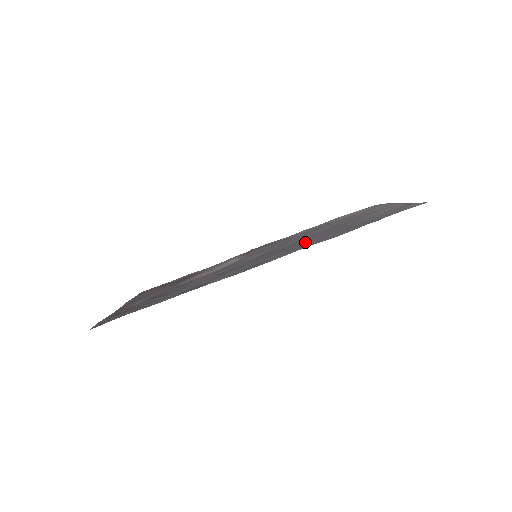
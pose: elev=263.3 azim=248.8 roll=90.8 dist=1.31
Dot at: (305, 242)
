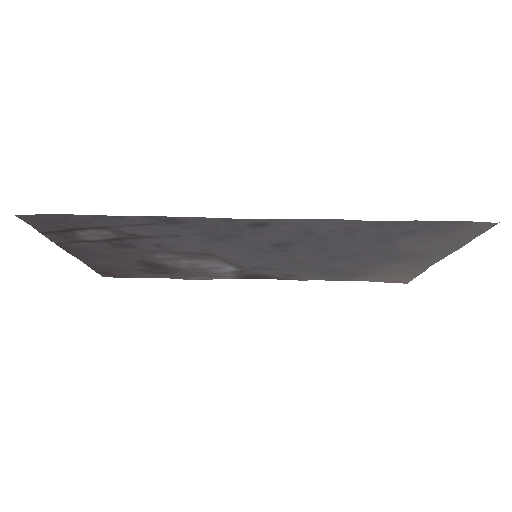
Dot at: (325, 237)
